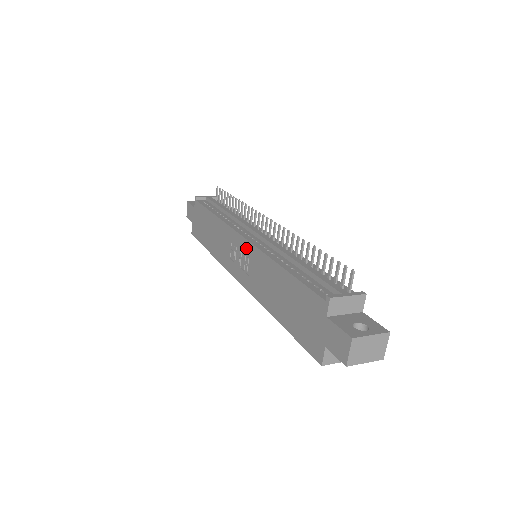
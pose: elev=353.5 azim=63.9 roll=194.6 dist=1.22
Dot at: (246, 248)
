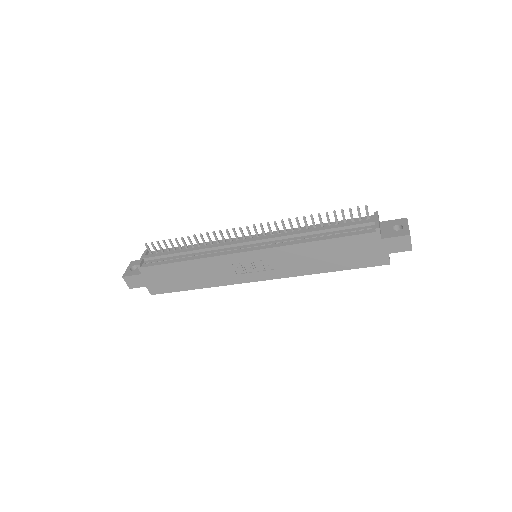
Dot at: (259, 255)
